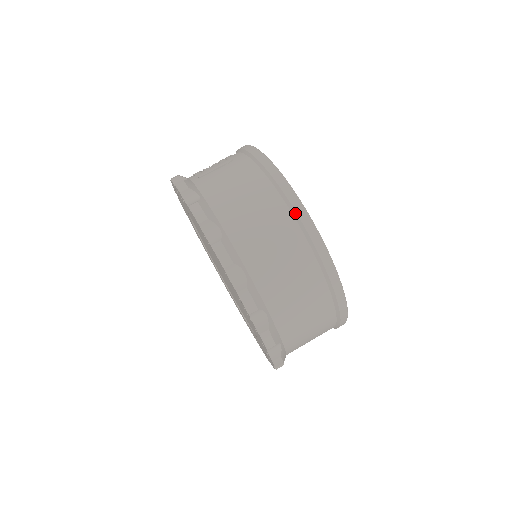
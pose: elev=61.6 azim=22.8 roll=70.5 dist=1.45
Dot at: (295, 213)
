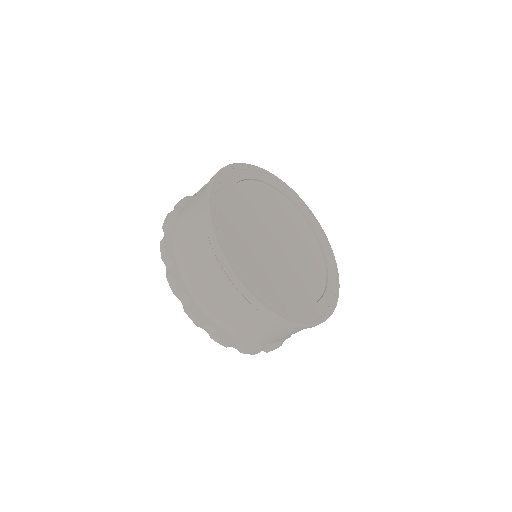
Dot at: (214, 252)
